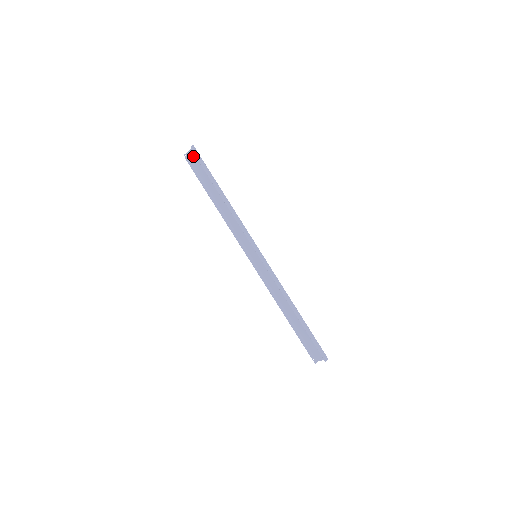
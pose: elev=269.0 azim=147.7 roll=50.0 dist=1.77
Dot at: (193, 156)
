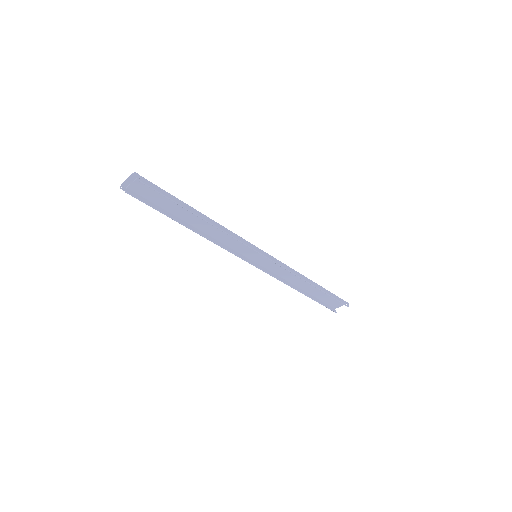
Dot at: (136, 184)
